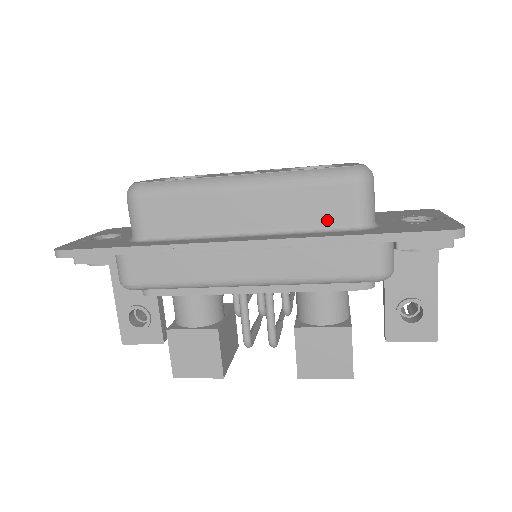
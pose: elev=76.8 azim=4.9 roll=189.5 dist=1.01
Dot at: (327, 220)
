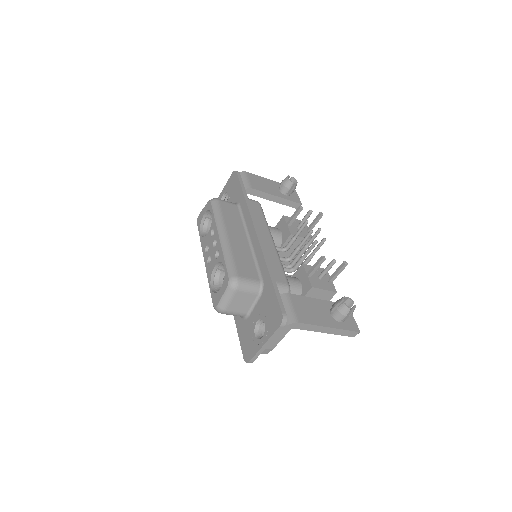
Dot at: occluded
